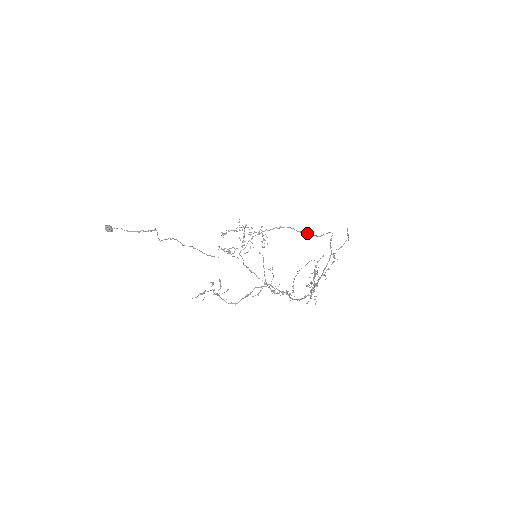
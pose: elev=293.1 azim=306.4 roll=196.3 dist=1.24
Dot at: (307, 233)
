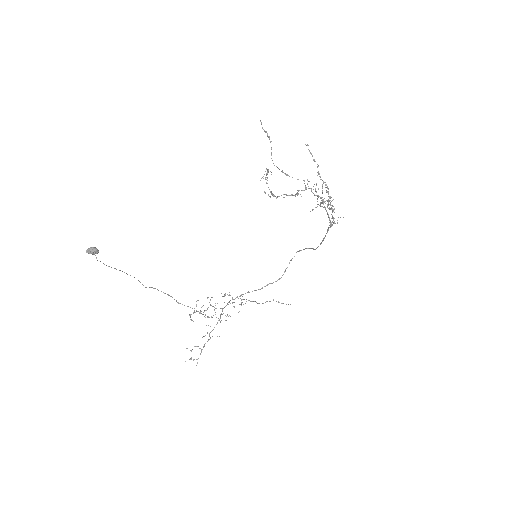
Dot at: (269, 283)
